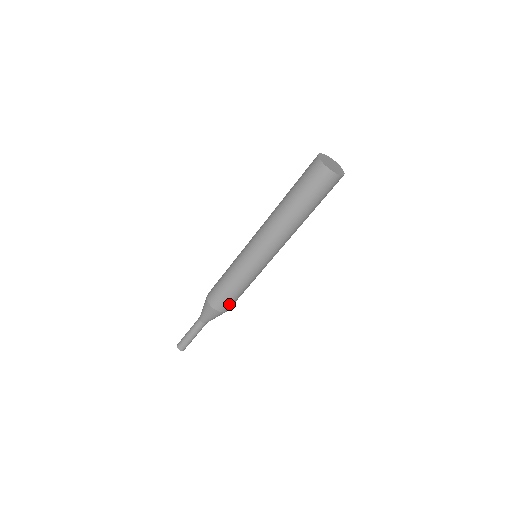
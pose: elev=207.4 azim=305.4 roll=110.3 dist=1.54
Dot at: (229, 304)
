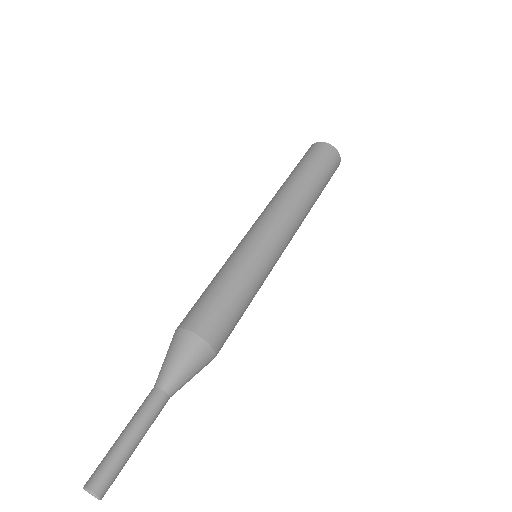
Dot at: (227, 335)
